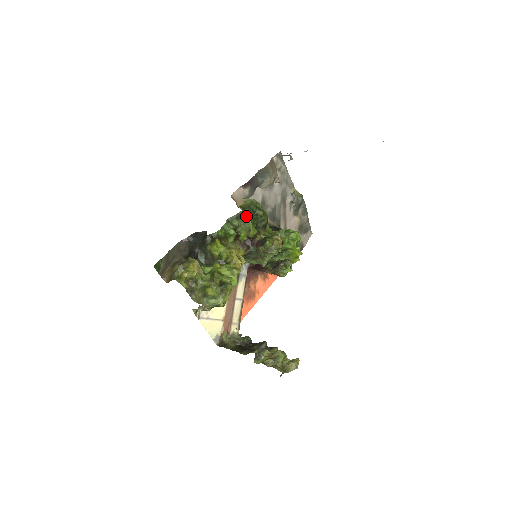
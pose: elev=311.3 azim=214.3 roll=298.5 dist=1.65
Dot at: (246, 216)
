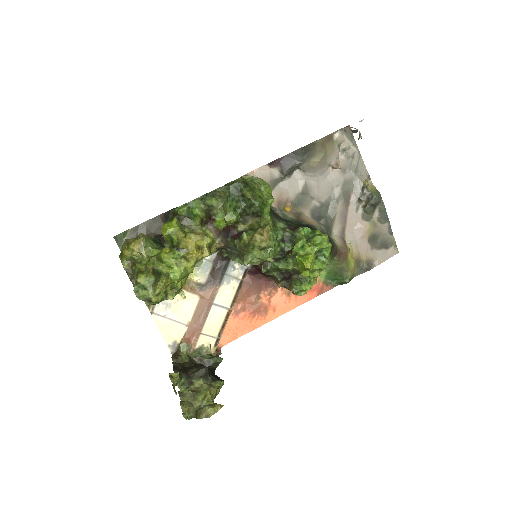
Dot at: (227, 195)
